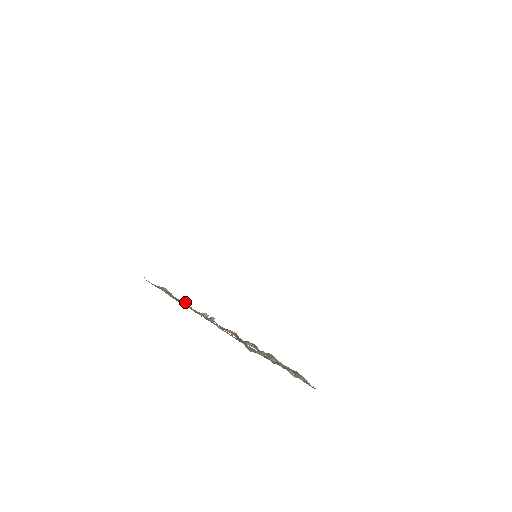
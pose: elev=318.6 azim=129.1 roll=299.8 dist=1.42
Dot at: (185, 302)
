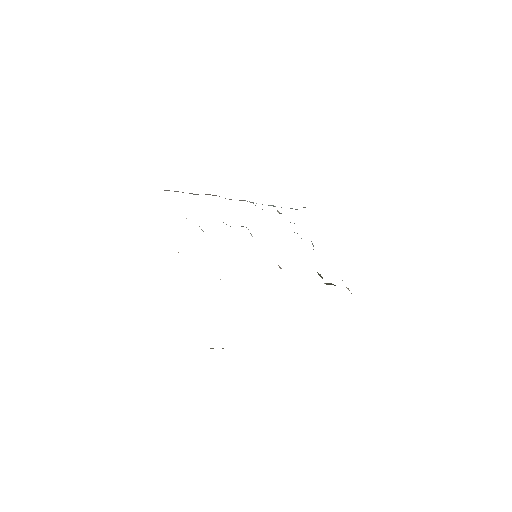
Dot at: occluded
